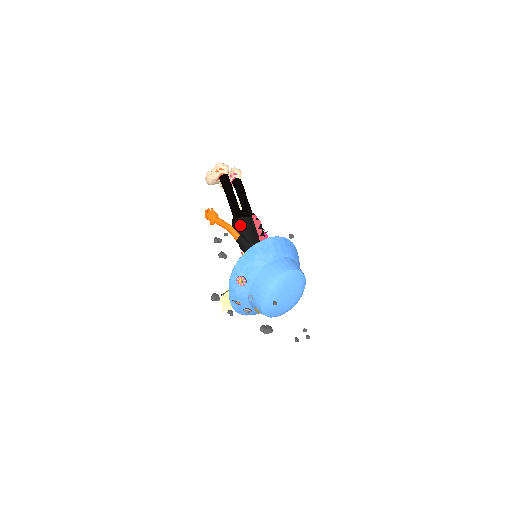
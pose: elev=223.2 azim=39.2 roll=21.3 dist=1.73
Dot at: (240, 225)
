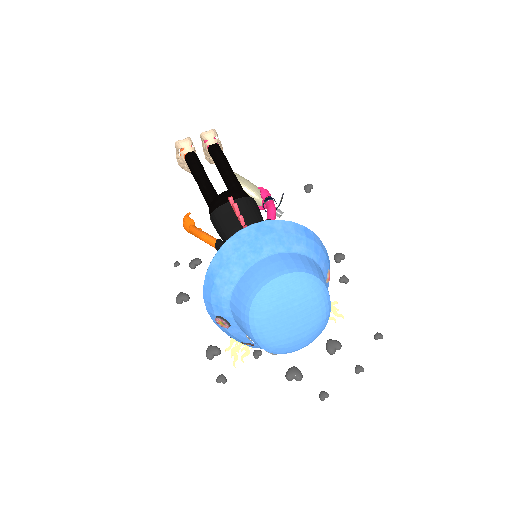
Dot at: (214, 224)
